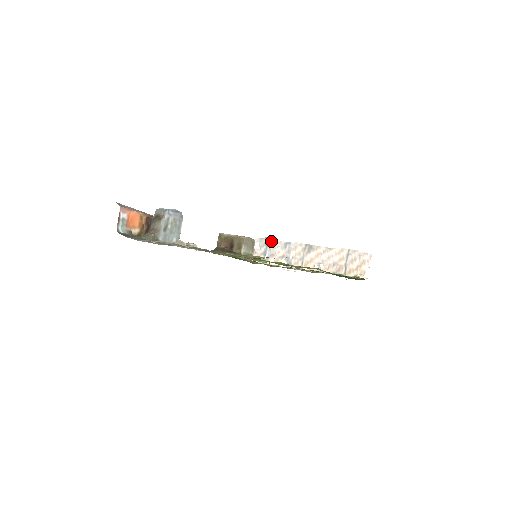
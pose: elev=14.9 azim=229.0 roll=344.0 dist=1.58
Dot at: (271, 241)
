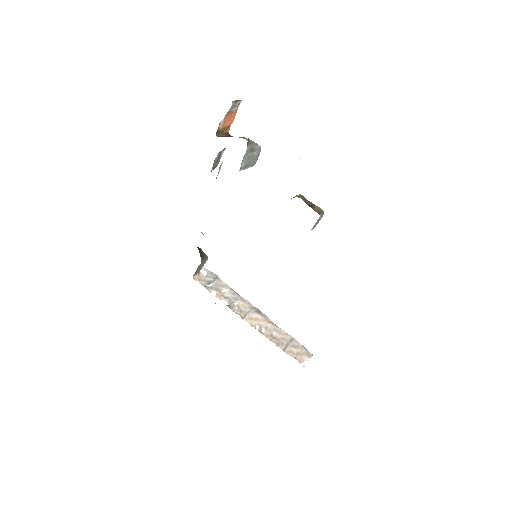
Dot at: (221, 281)
